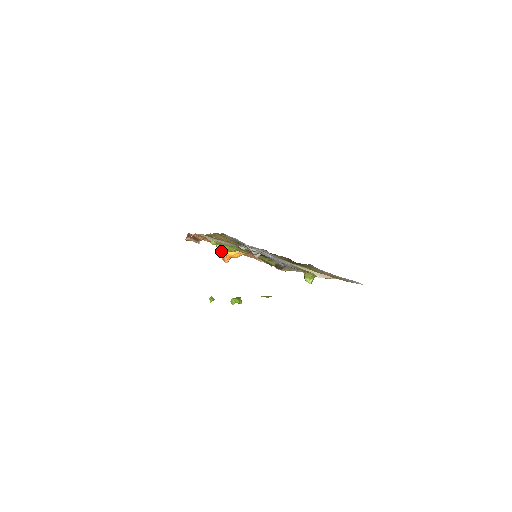
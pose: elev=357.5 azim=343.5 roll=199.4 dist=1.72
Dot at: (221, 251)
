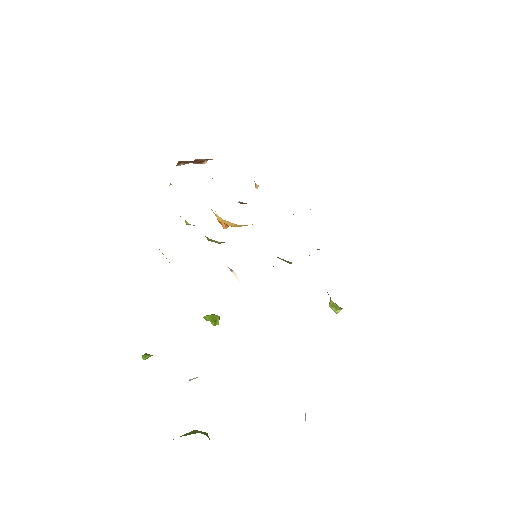
Dot at: occluded
